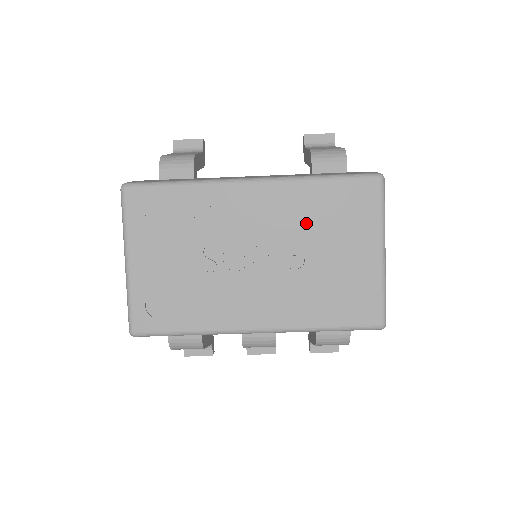
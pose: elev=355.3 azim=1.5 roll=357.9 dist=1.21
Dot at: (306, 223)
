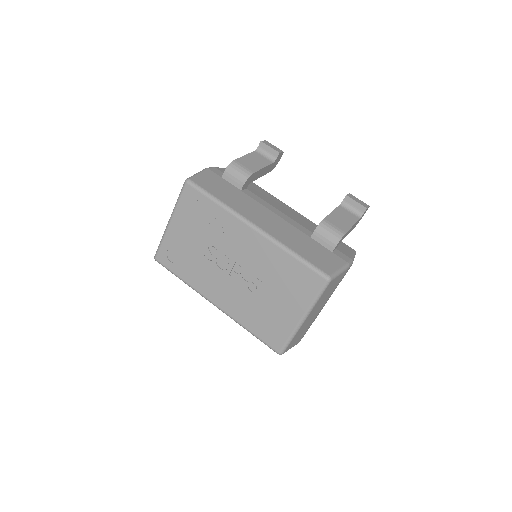
Dot at: (270, 272)
